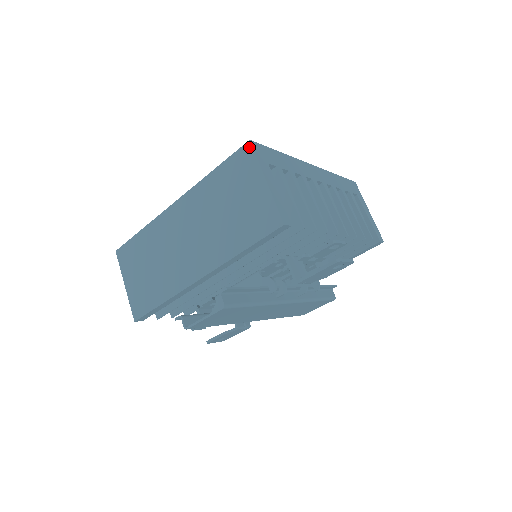
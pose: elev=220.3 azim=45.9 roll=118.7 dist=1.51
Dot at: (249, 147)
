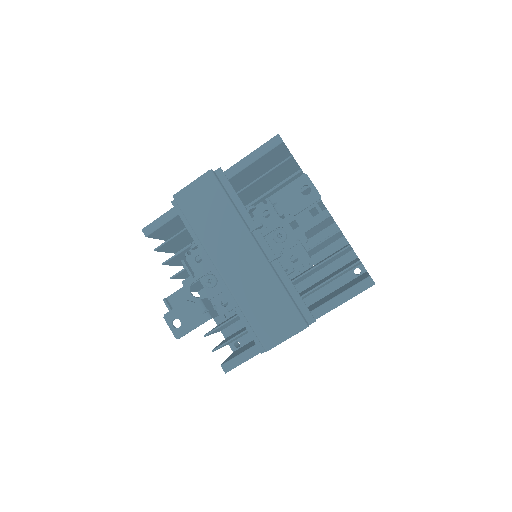
Dot at: occluded
